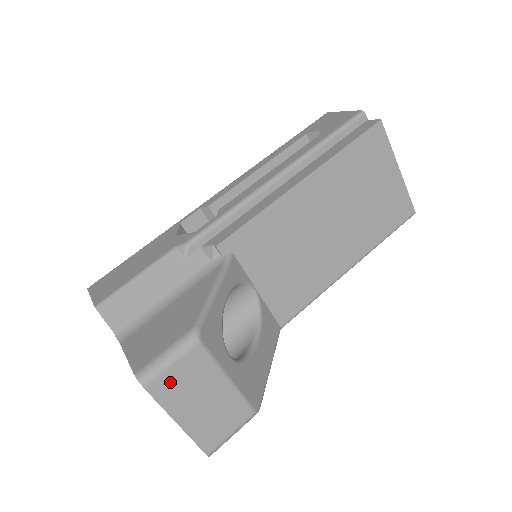
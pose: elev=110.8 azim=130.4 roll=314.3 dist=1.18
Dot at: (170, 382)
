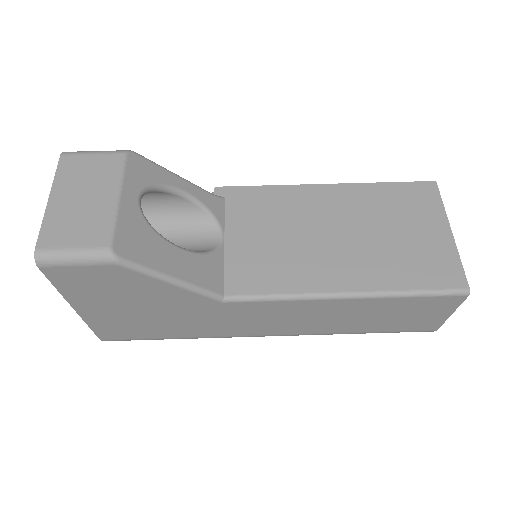
Dot at: (79, 164)
